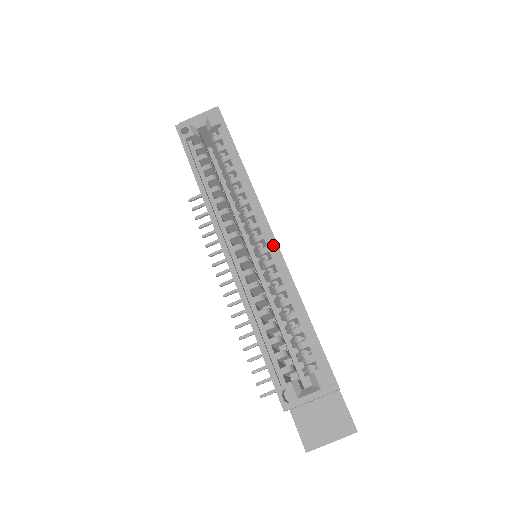
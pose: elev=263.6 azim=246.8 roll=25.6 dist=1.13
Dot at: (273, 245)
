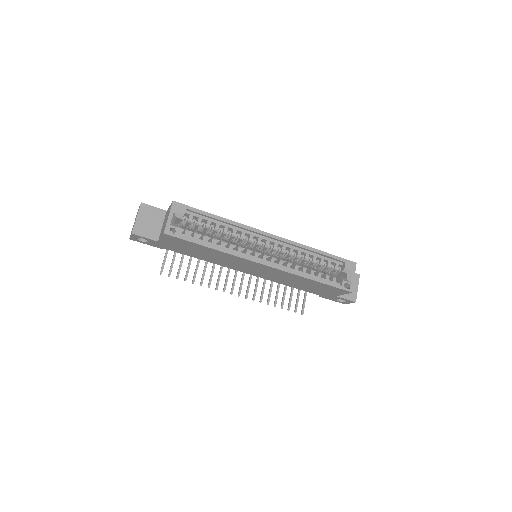
Dot at: (279, 239)
